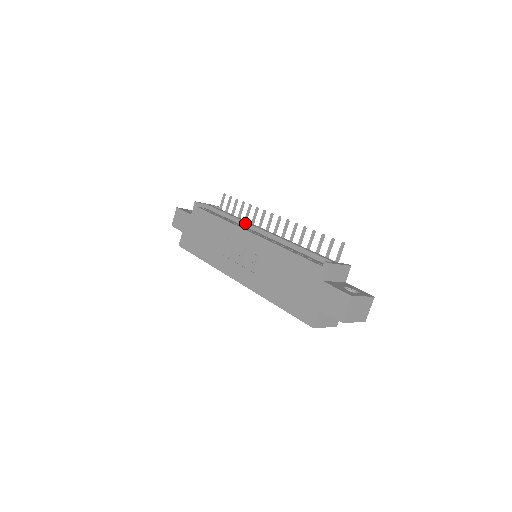
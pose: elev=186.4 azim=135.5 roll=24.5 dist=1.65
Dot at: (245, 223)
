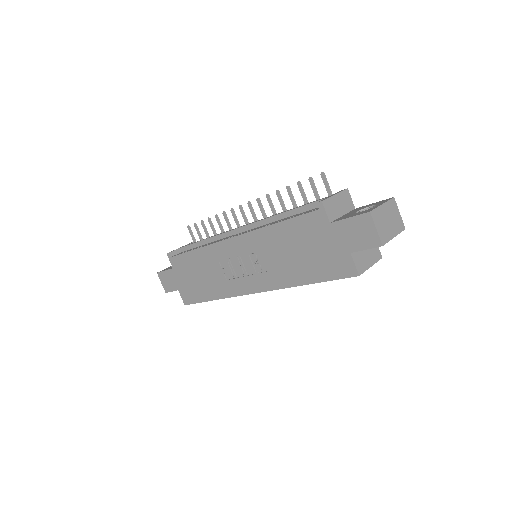
Dot at: (223, 235)
